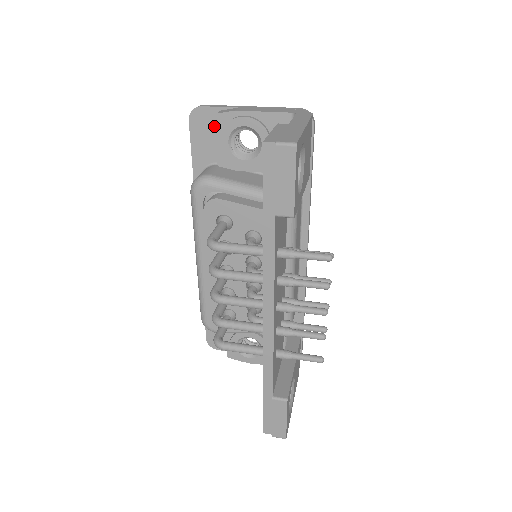
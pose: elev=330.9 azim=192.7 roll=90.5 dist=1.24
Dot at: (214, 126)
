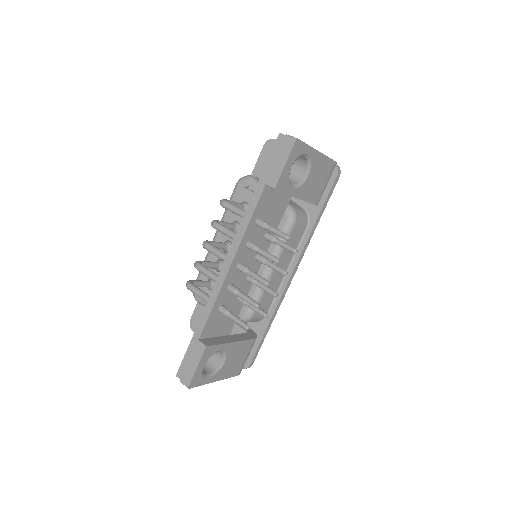
Dot at: occluded
